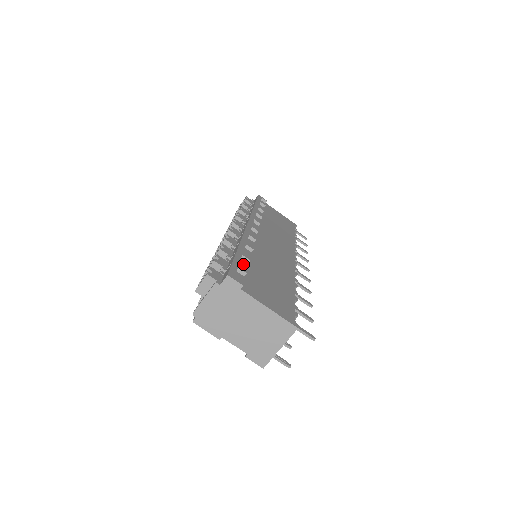
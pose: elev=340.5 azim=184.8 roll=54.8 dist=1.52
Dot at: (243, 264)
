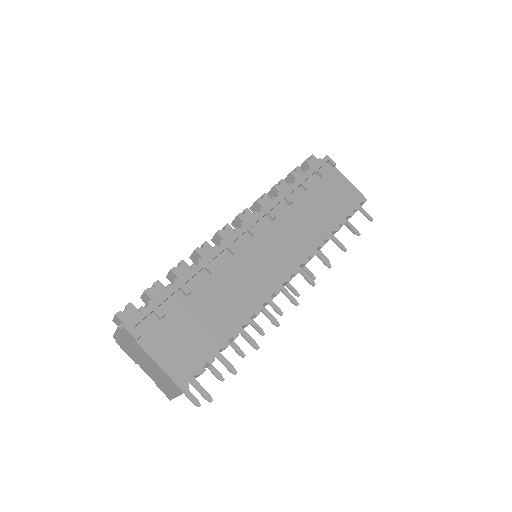
Dot at: (176, 299)
